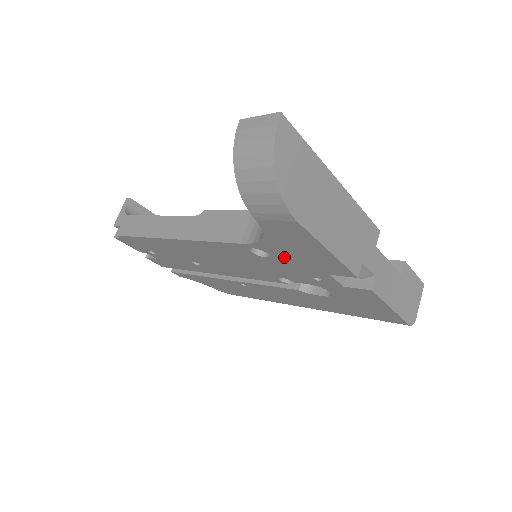
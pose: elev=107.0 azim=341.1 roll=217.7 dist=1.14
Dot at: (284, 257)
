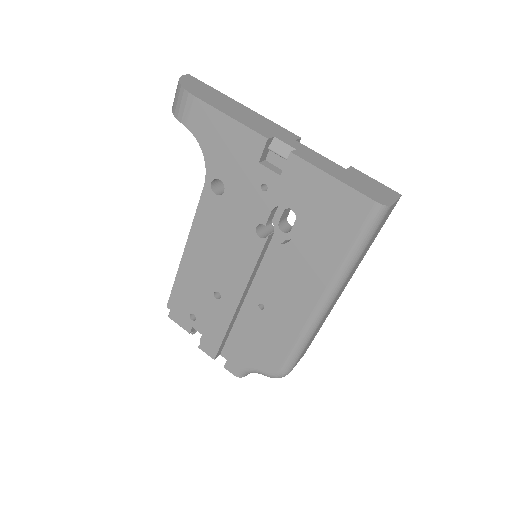
Dot at: (227, 171)
